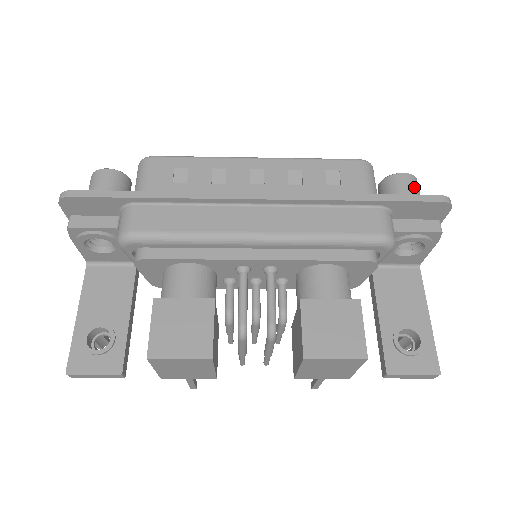
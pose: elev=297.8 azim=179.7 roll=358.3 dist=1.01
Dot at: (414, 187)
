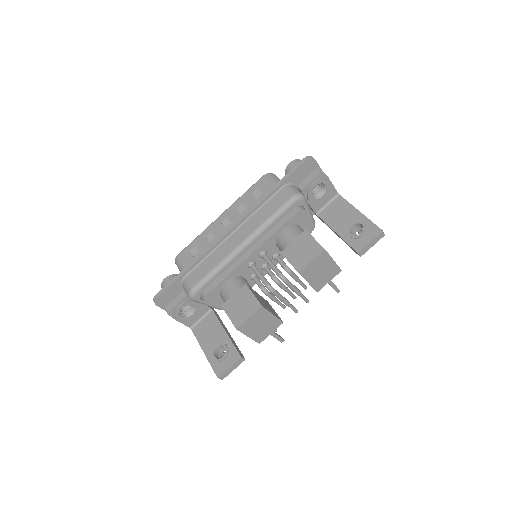
Dot at: occluded
